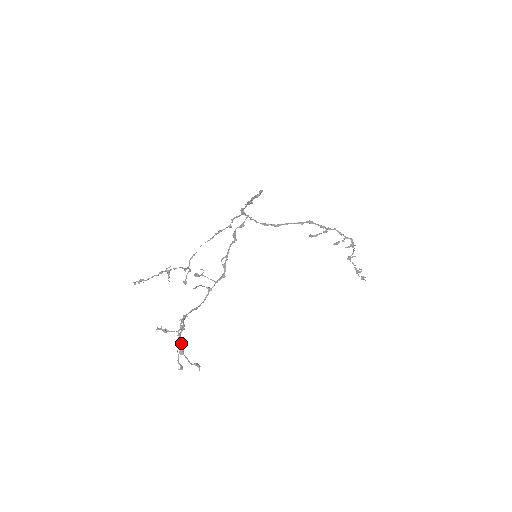
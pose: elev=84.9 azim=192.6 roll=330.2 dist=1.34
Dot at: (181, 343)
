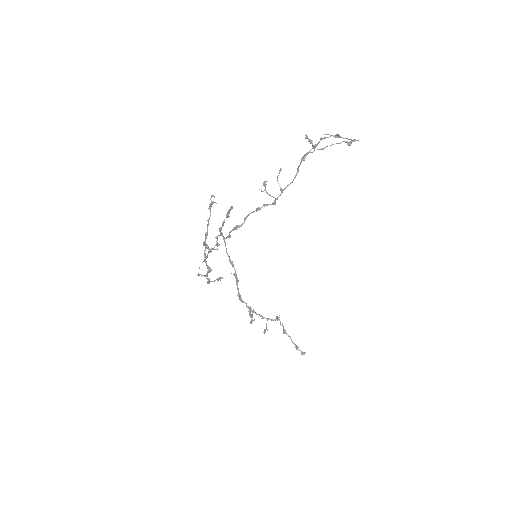
Dot at: (330, 135)
